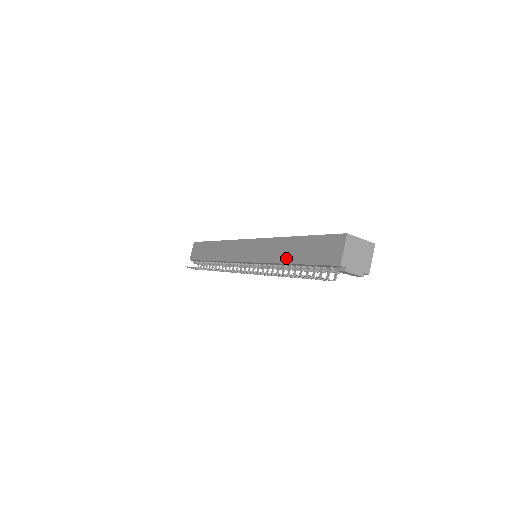
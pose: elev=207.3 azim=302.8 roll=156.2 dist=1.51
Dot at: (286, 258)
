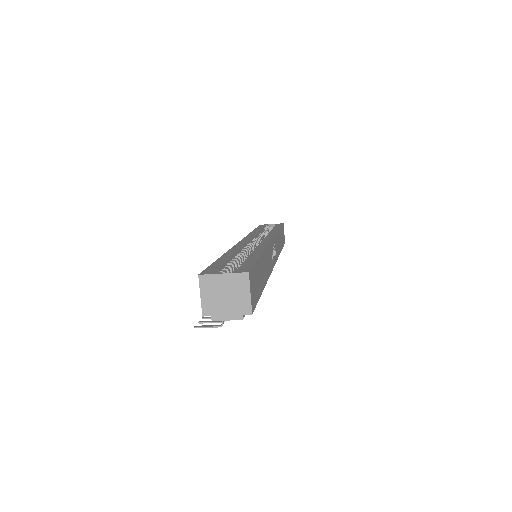
Dot at: occluded
